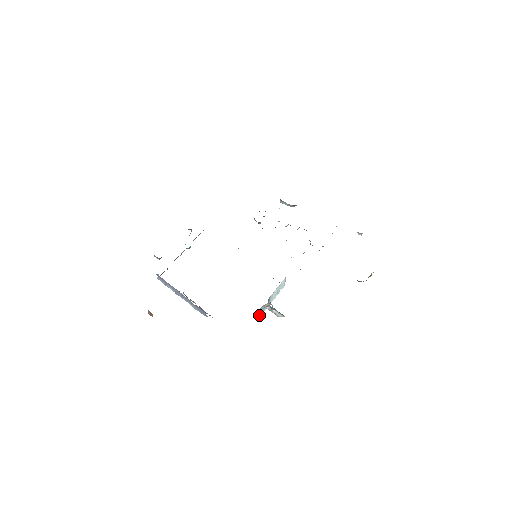
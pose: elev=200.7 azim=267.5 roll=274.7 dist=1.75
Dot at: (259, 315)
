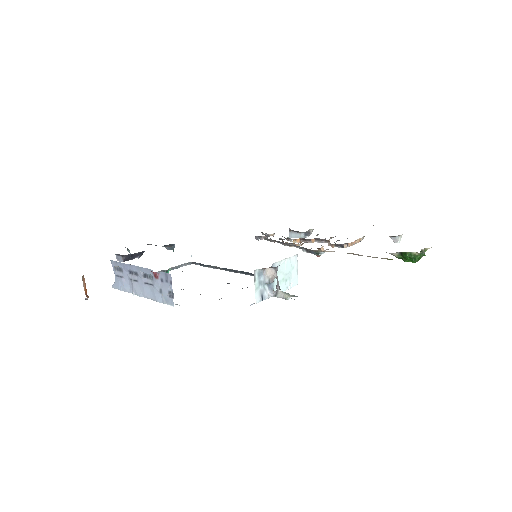
Dot at: (256, 296)
